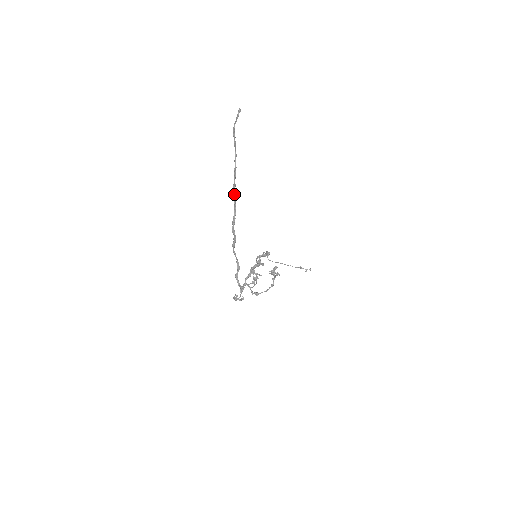
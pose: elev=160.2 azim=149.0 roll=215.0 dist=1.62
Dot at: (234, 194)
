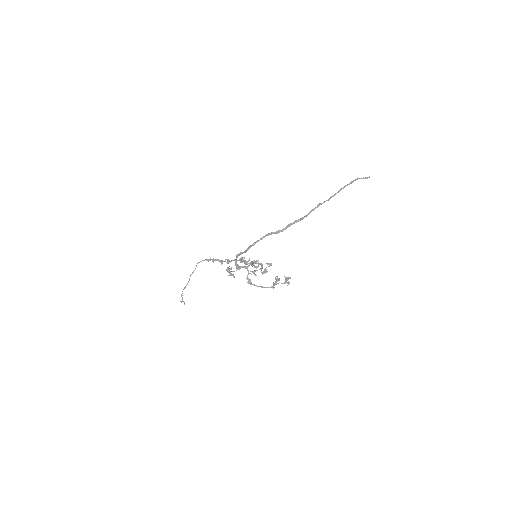
Dot at: occluded
